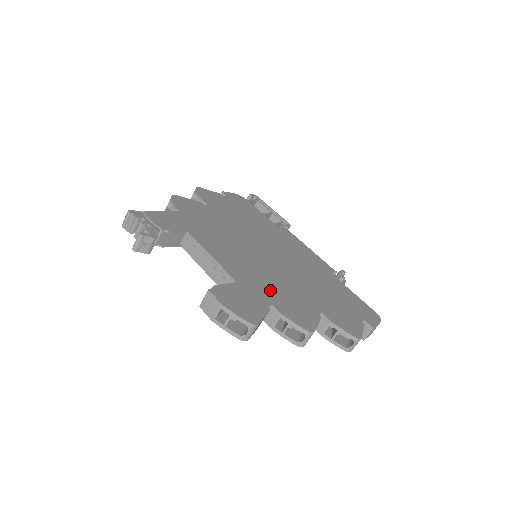
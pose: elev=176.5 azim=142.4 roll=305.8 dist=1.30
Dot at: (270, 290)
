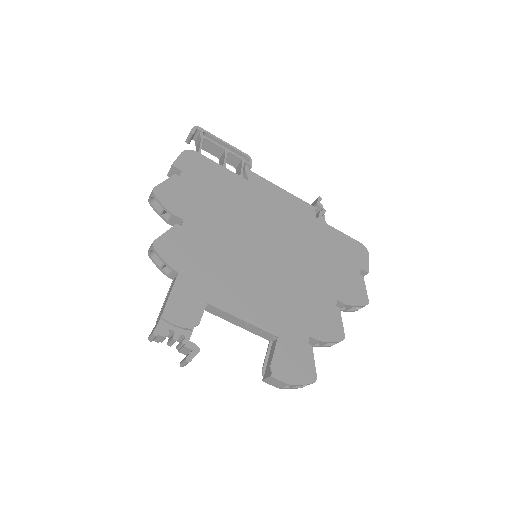
Dot at: (299, 316)
